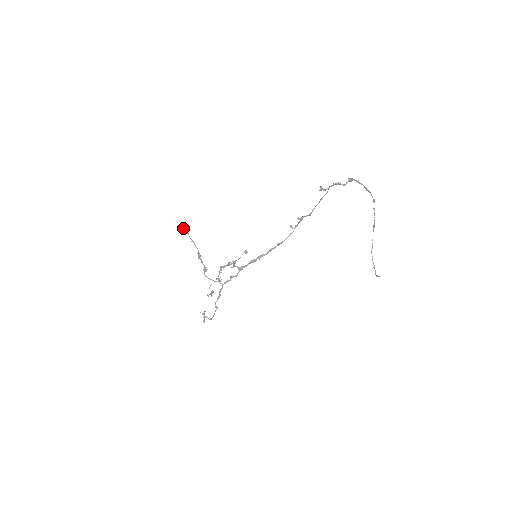
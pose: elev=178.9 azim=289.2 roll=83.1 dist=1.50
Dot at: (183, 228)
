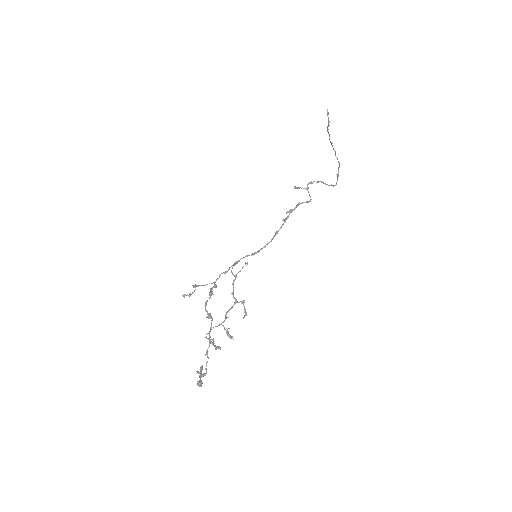
Dot at: (186, 295)
